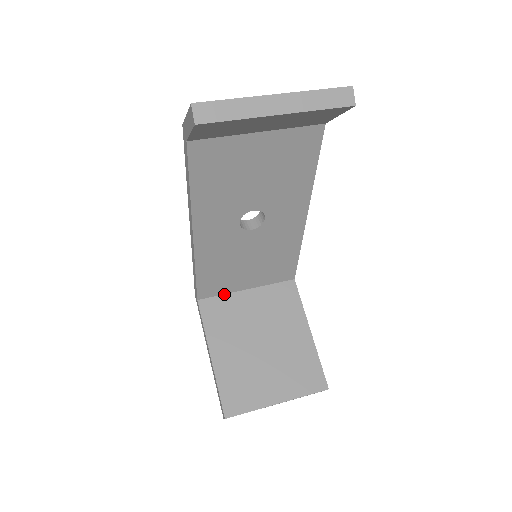
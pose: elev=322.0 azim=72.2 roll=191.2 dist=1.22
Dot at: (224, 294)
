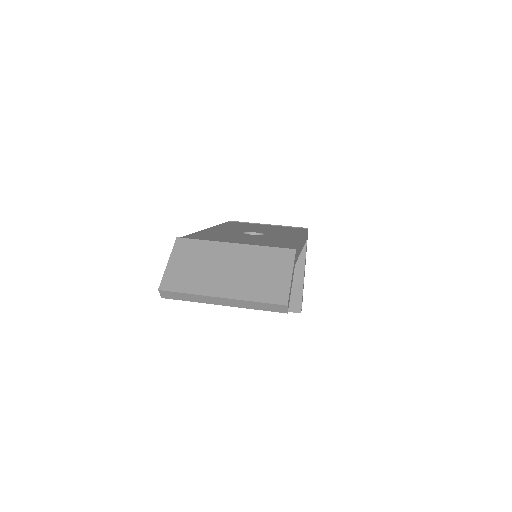
Dot at: occluded
